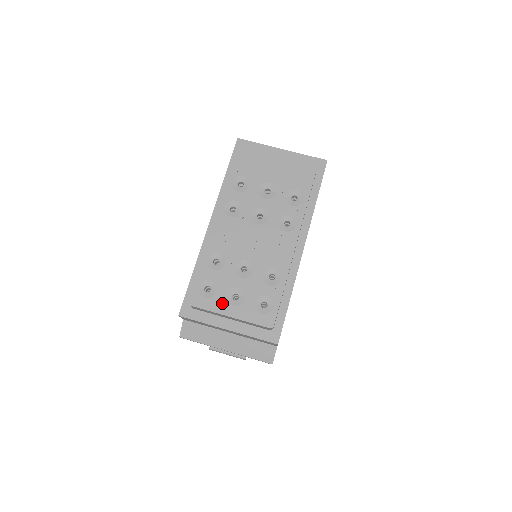
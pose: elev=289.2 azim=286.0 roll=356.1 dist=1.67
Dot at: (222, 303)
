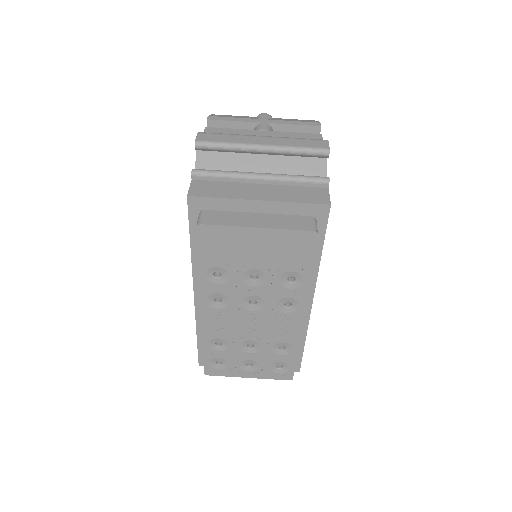
Dot at: (238, 371)
